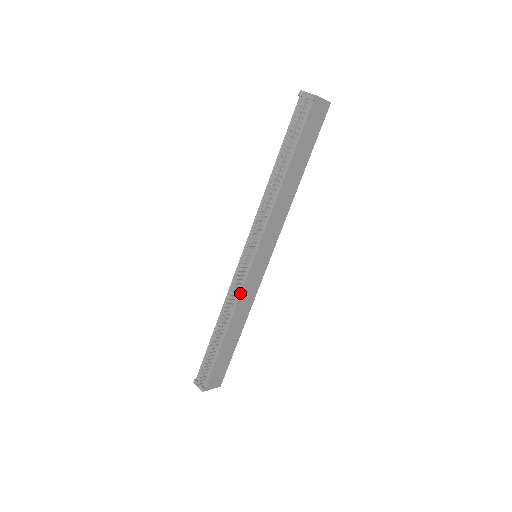
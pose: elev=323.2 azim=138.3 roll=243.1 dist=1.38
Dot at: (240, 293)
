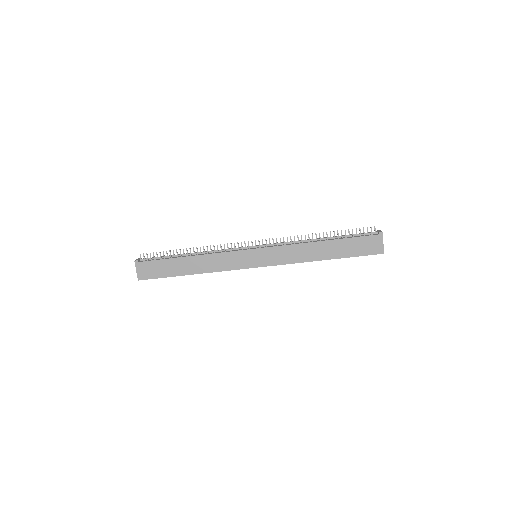
Dot at: (225, 252)
